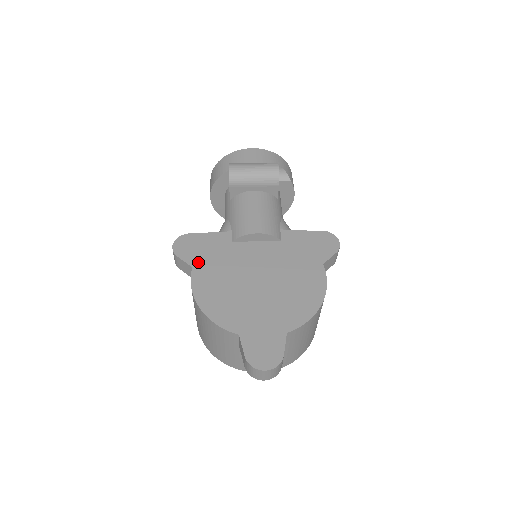
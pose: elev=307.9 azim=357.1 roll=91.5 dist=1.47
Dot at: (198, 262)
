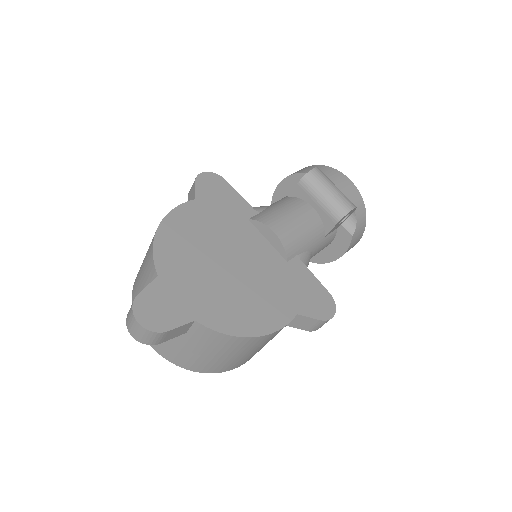
Dot at: (204, 201)
